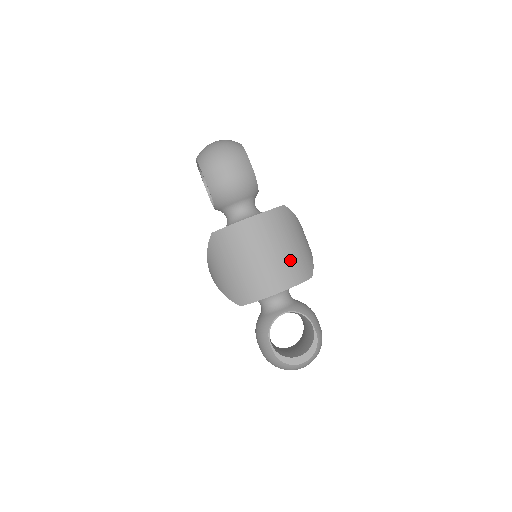
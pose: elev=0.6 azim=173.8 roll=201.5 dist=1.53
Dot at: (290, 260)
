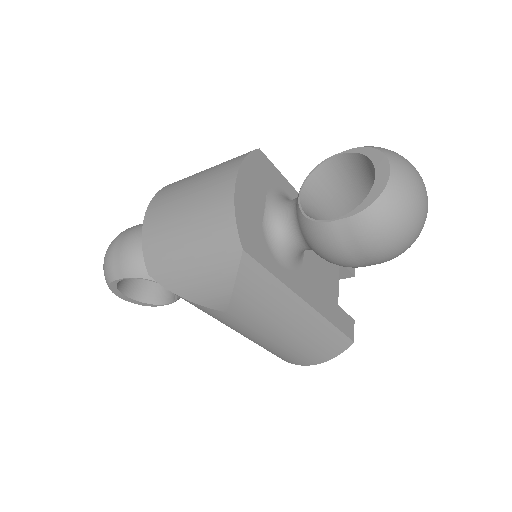
Dot at: (215, 169)
